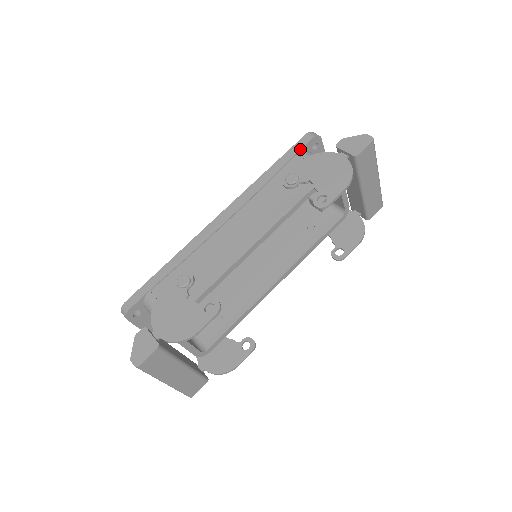
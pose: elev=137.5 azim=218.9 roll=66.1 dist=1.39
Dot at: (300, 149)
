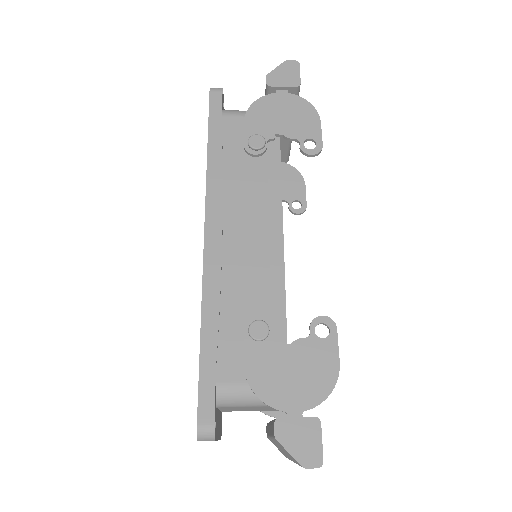
Dot at: (221, 110)
